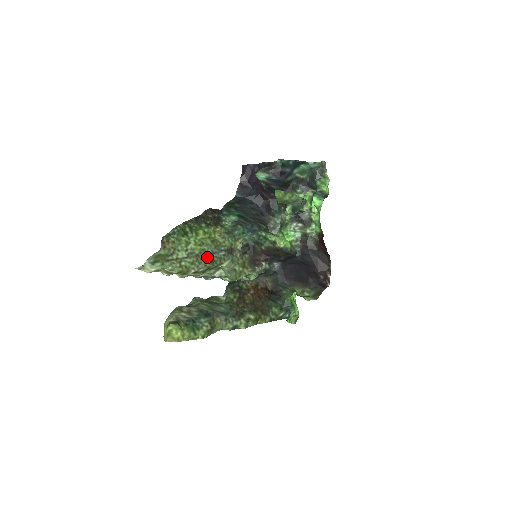
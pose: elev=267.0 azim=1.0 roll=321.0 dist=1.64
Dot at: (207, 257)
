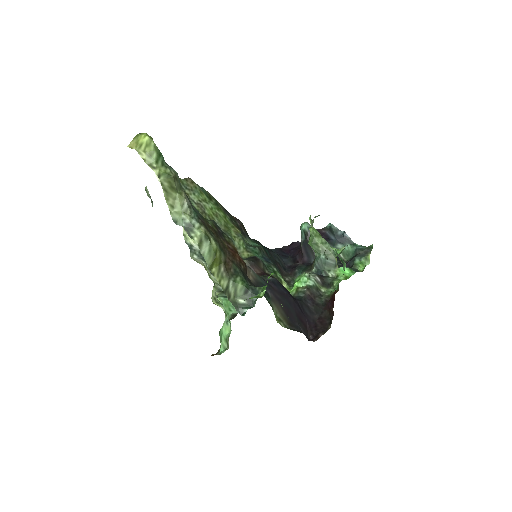
Dot at: occluded
